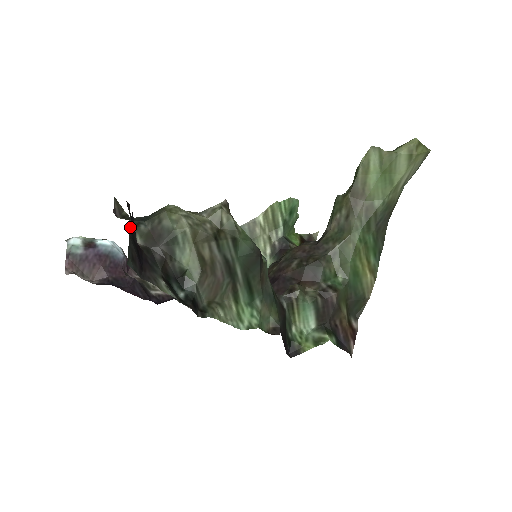
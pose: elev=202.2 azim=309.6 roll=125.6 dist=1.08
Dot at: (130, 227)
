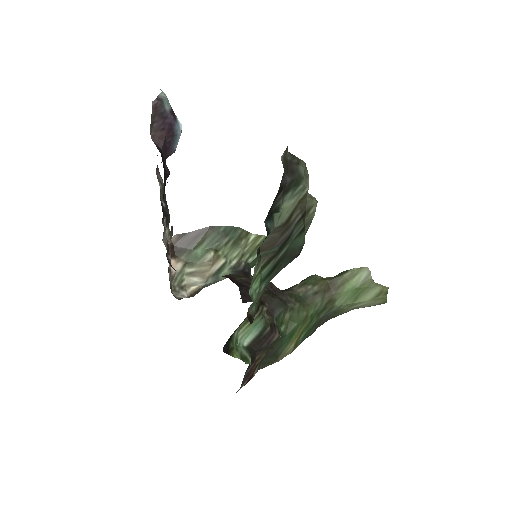
Dot at: occluded
